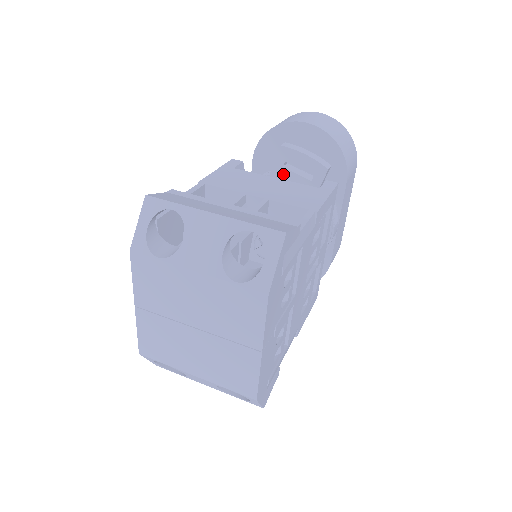
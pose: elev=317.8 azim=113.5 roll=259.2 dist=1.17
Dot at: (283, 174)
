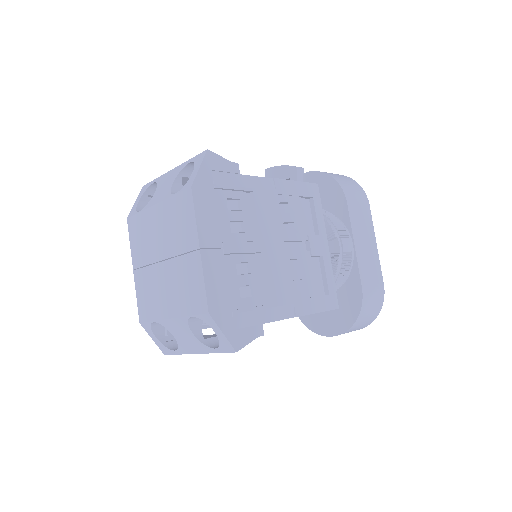
Dot at: occluded
